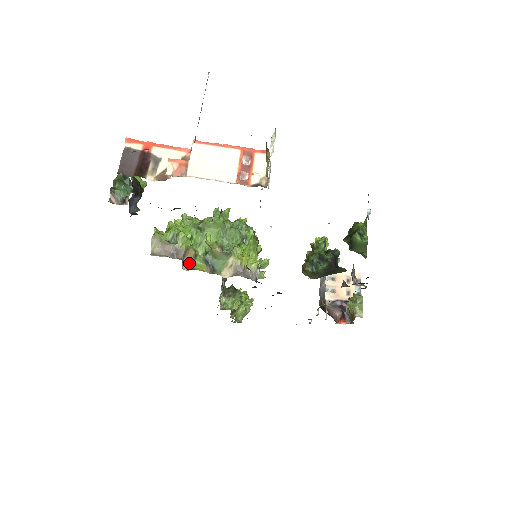
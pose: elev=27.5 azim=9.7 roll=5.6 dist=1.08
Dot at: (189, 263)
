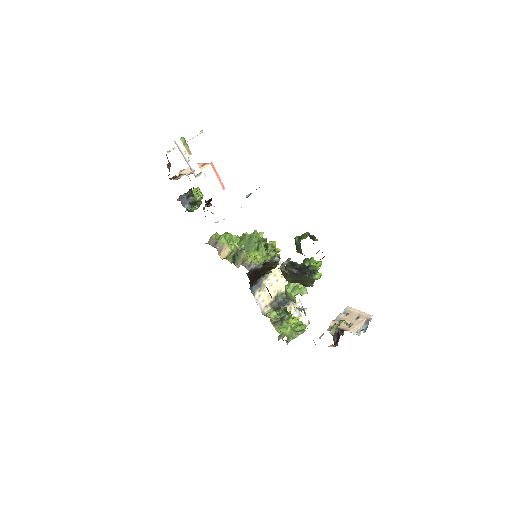
Dot at: (226, 256)
